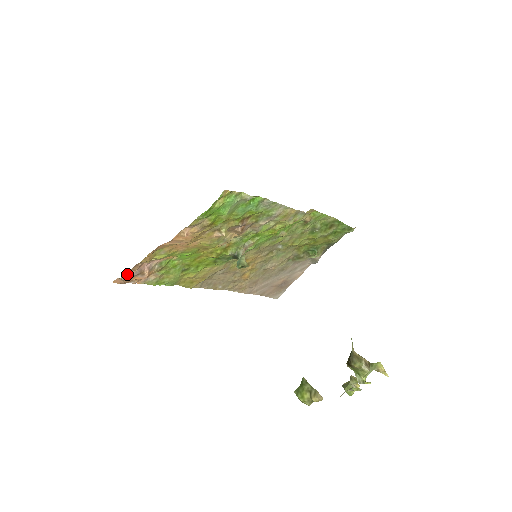
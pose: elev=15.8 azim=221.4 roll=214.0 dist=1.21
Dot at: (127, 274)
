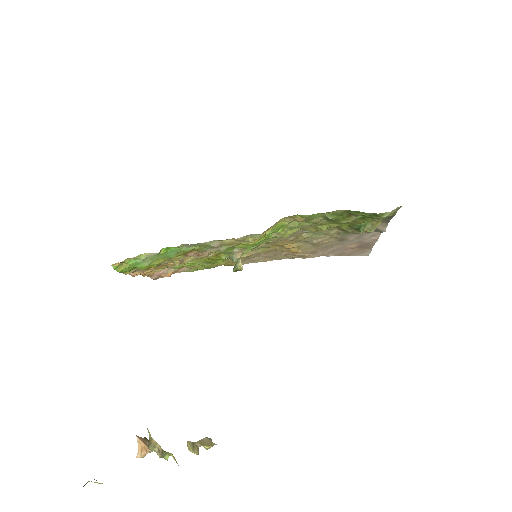
Dot at: (151, 277)
